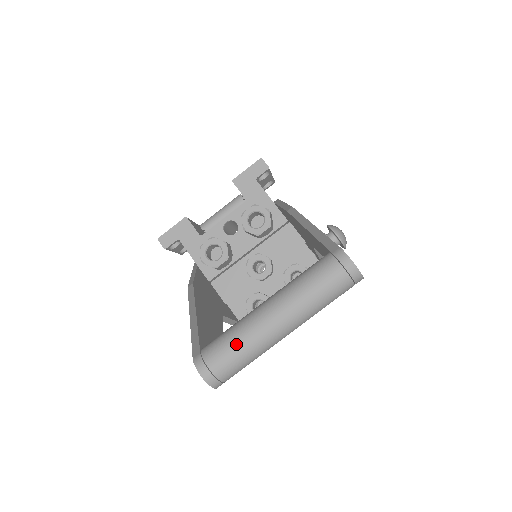
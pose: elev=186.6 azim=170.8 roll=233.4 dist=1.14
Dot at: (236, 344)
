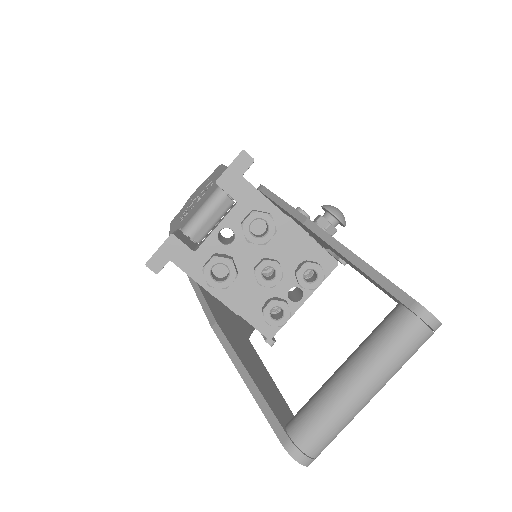
Dot at: (329, 424)
